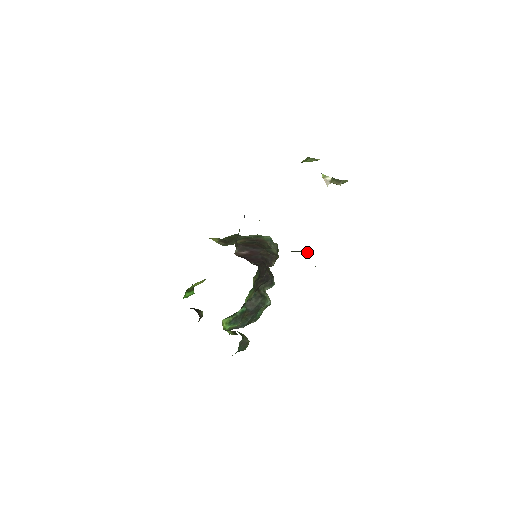
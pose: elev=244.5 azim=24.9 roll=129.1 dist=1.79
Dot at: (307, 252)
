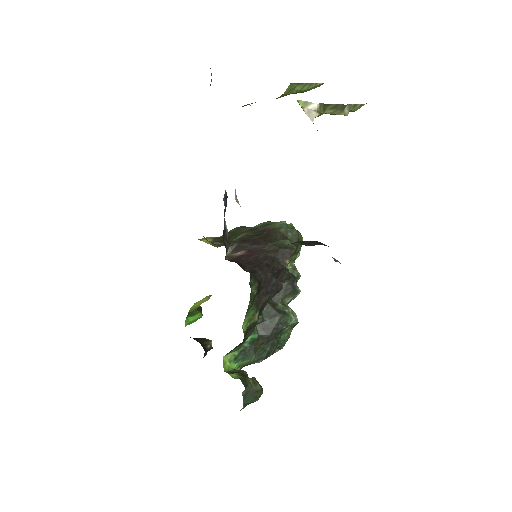
Dot at: (313, 241)
